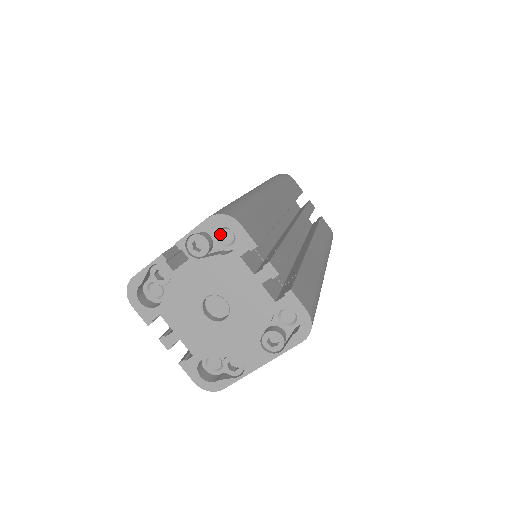
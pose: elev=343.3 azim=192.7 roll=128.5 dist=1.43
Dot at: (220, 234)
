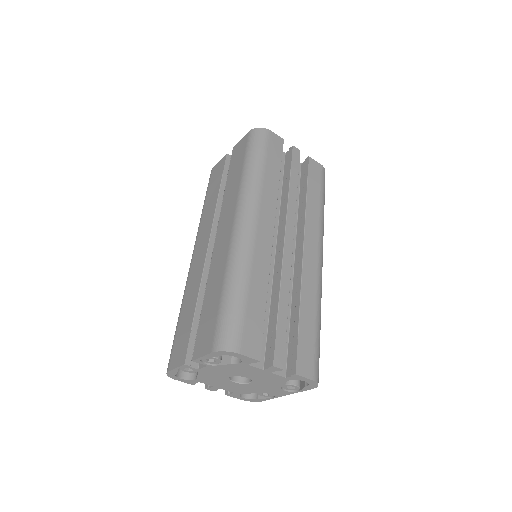
Dot at: occluded
